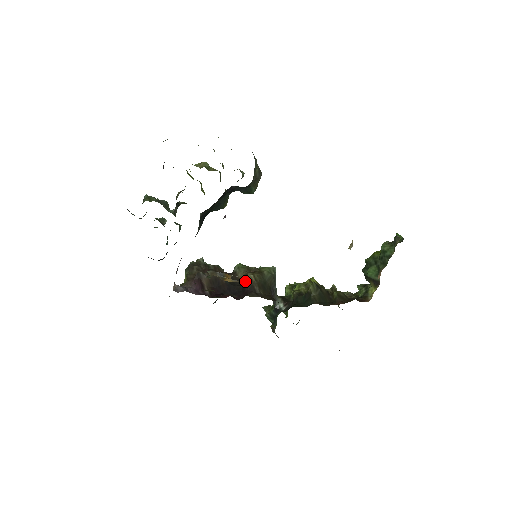
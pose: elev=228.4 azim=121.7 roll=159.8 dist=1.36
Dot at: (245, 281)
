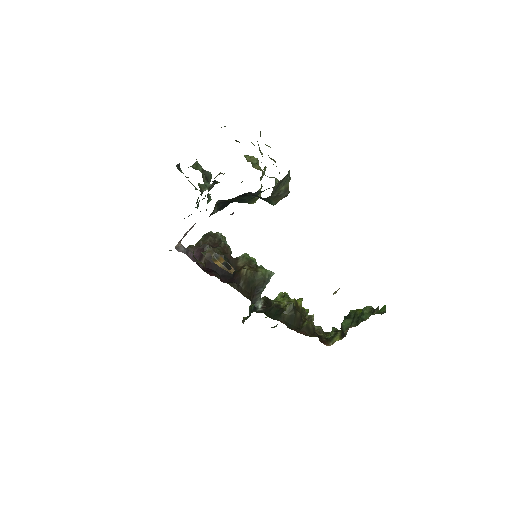
Dot at: (232, 271)
